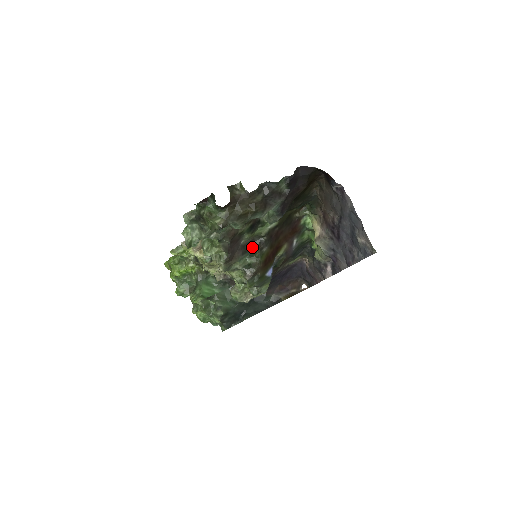
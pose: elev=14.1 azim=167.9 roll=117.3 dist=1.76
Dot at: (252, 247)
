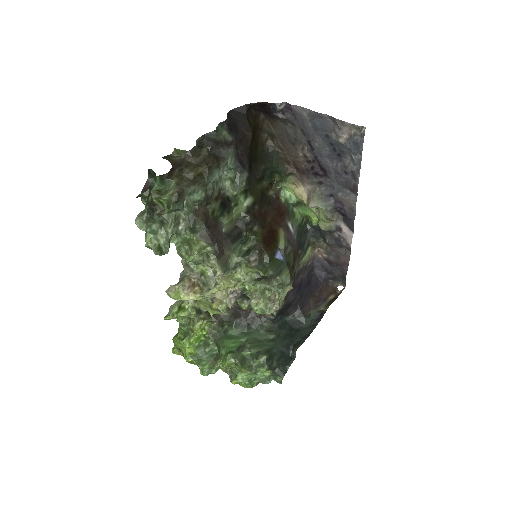
Dot at: (240, 235)
